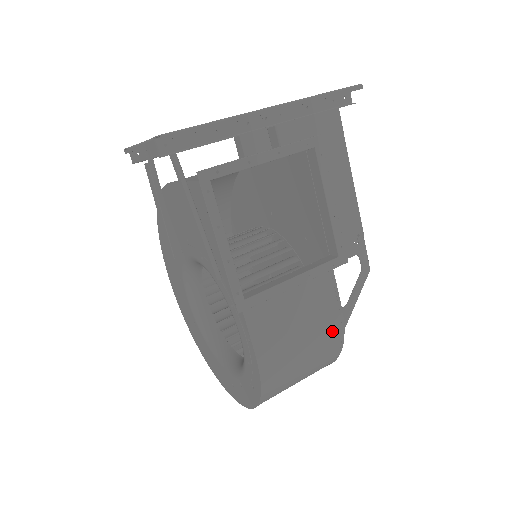
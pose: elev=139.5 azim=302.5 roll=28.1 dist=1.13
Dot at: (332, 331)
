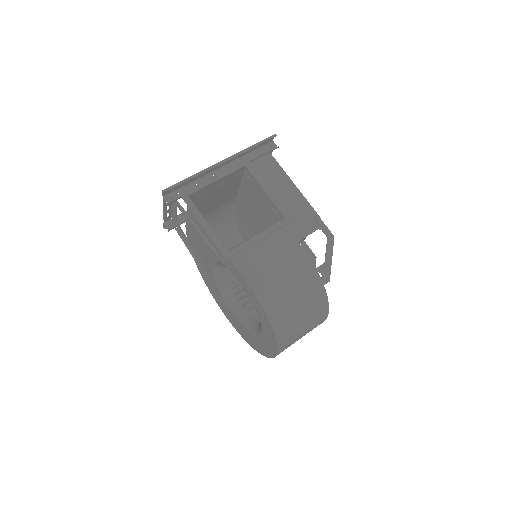
Dot at: (305, 268)
